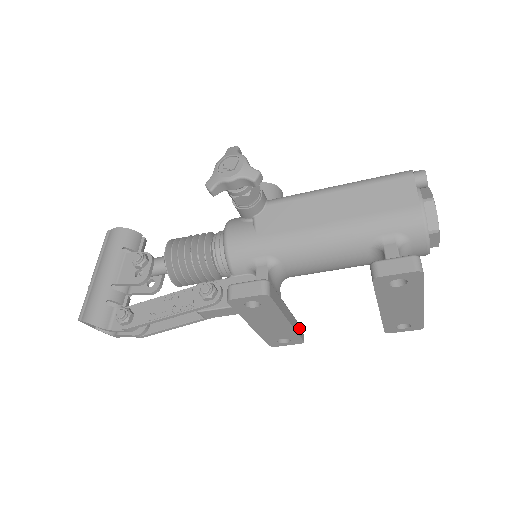
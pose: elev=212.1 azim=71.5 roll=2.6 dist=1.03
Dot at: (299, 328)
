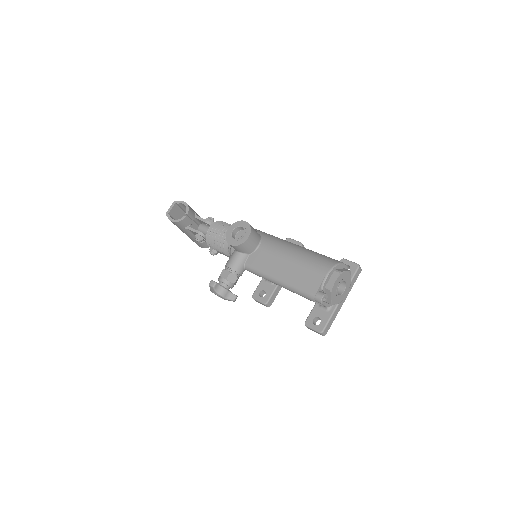
Dot at: occluded
